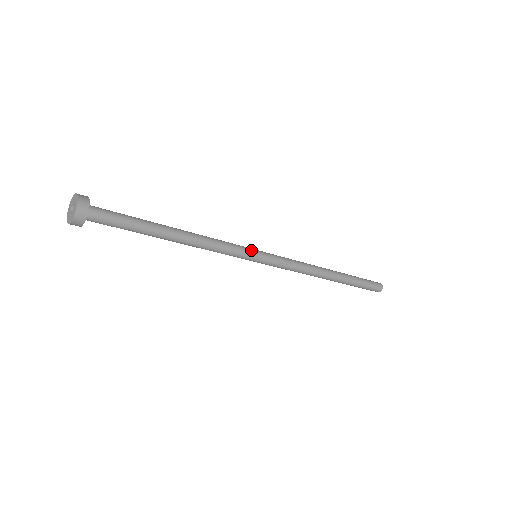
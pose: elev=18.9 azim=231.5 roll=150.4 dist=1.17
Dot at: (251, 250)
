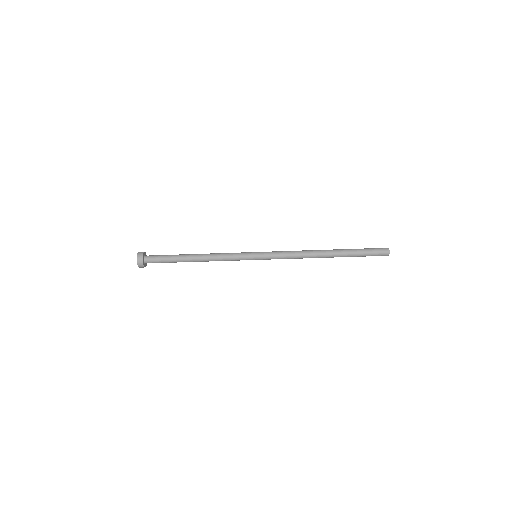
Dot at: (249, 252)
